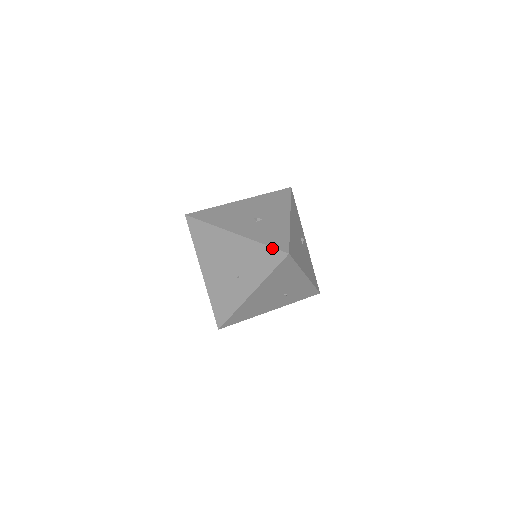
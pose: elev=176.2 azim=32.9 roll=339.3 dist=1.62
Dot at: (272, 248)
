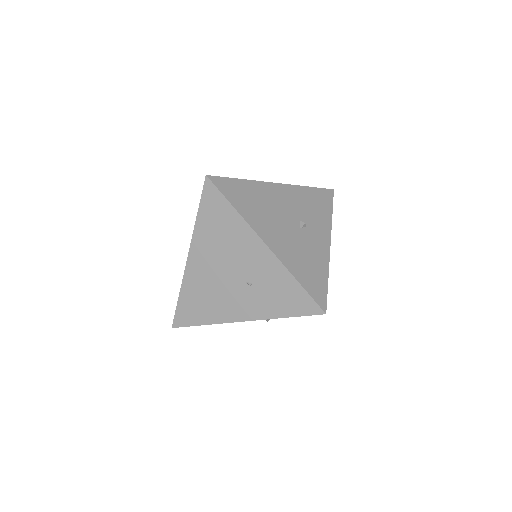
Dot at: occluded
